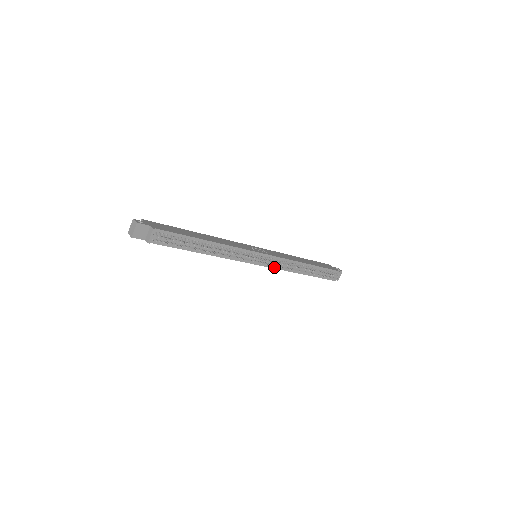
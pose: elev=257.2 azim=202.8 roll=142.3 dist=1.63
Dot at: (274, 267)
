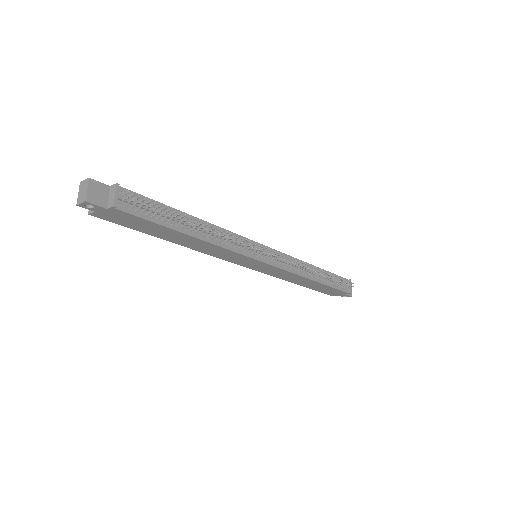
Dot at: (283, 268)
